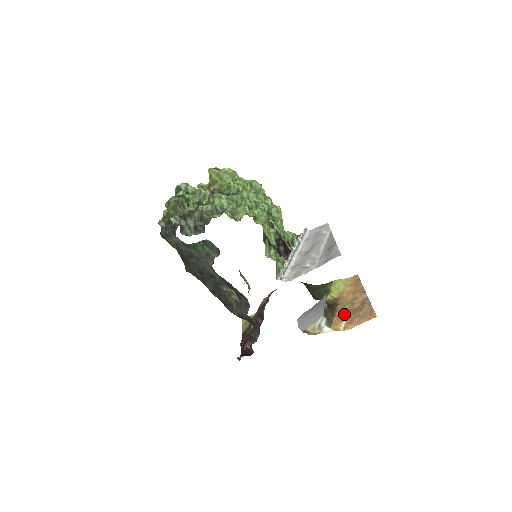
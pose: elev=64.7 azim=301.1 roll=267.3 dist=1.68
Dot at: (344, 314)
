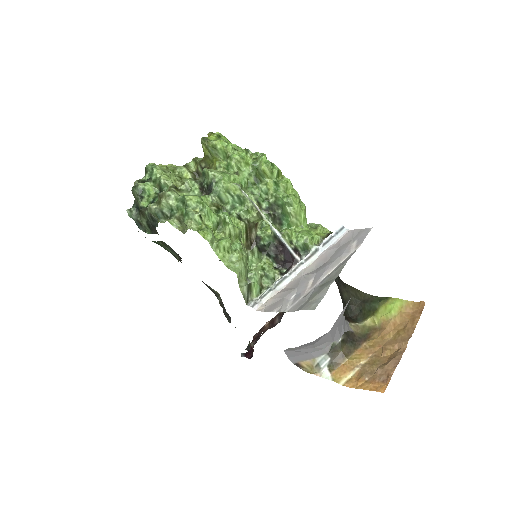
Dot at: (363, 359)
